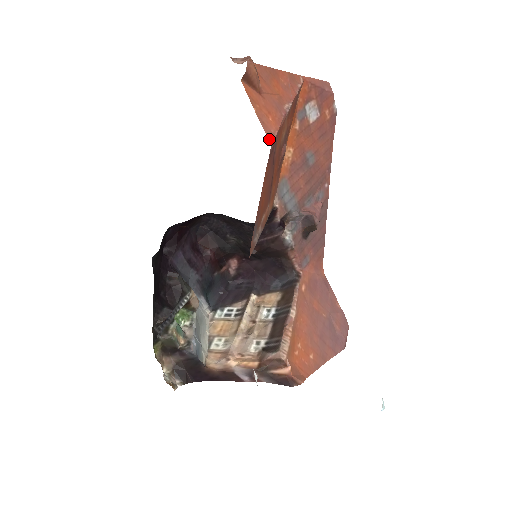
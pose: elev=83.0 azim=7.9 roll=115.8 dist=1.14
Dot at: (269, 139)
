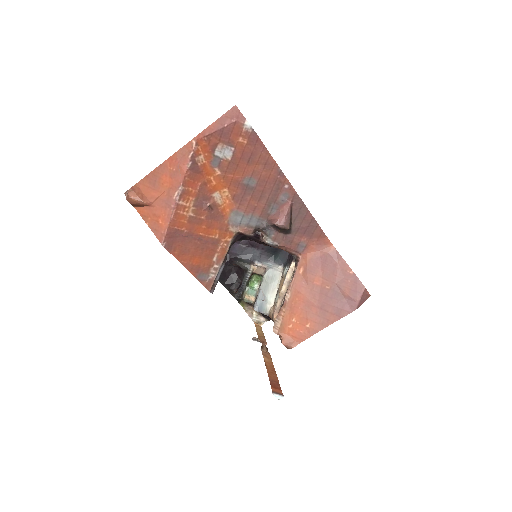
Dot at: (160, 242)
